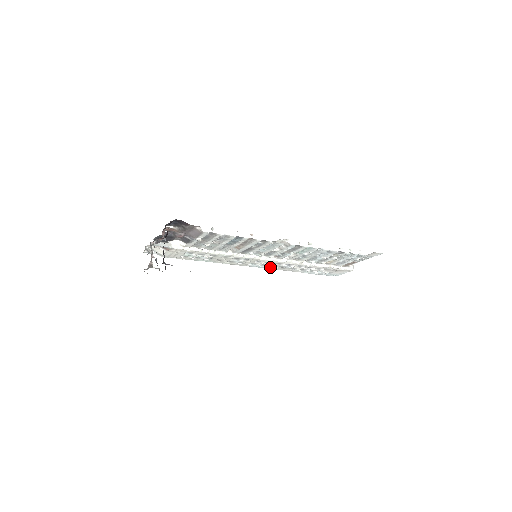
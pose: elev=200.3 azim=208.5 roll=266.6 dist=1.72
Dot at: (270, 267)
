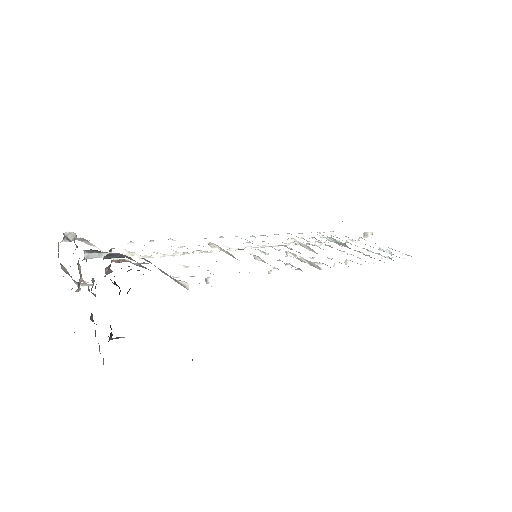
Dot at: occluded
